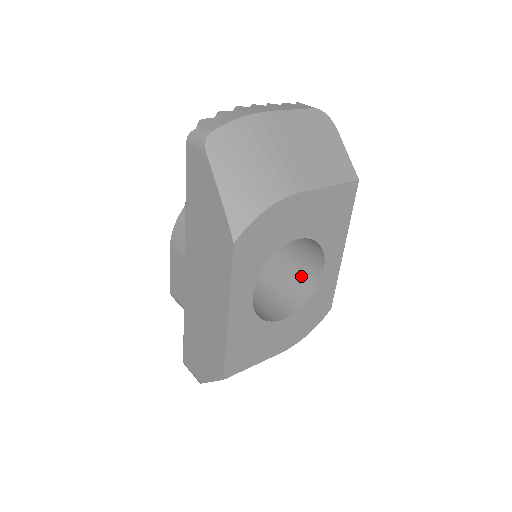
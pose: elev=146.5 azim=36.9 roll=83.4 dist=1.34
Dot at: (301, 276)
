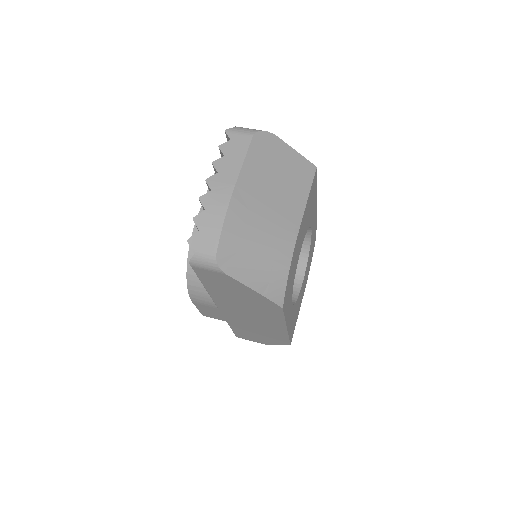
Dot at: occluded
